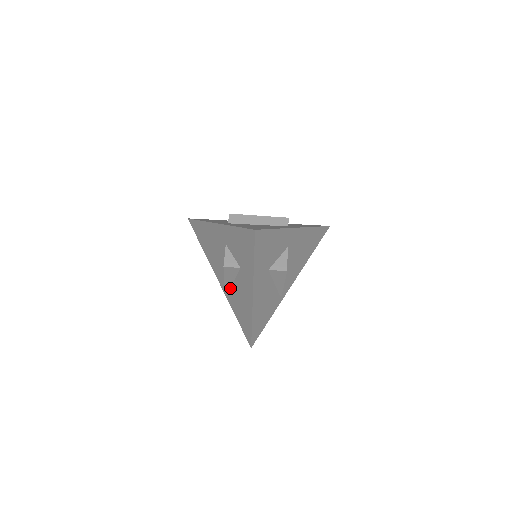
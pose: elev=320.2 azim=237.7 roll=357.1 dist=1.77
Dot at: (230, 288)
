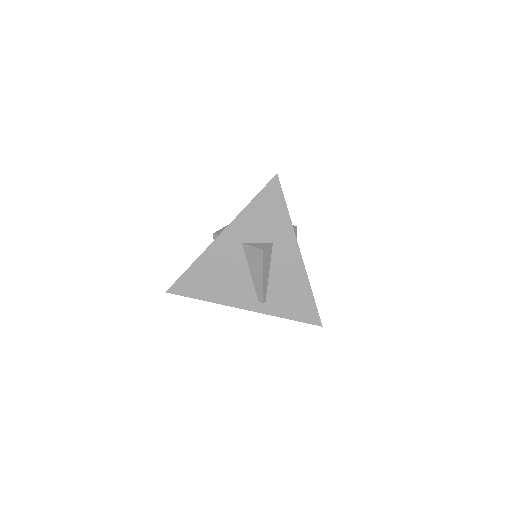
Dot at: (266, 291)
